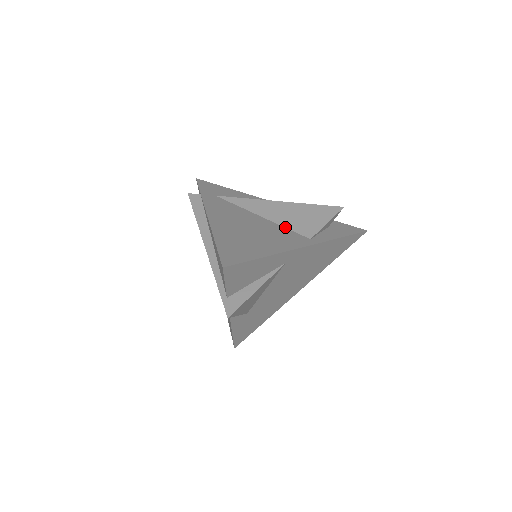
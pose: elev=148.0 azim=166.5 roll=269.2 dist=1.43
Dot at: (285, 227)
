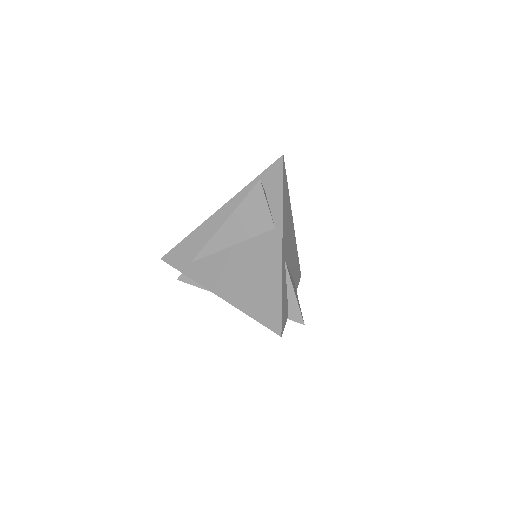
Dot at: (252, 237)
